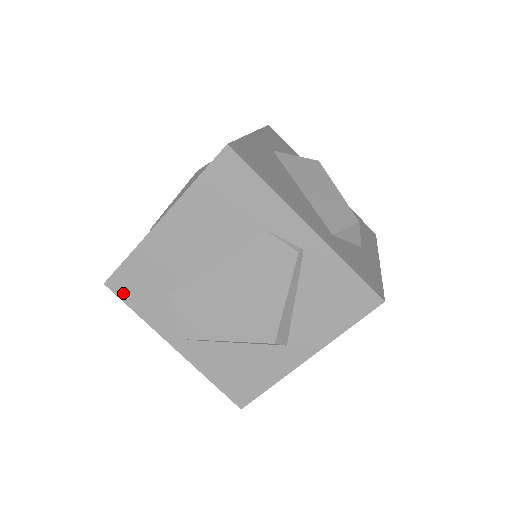
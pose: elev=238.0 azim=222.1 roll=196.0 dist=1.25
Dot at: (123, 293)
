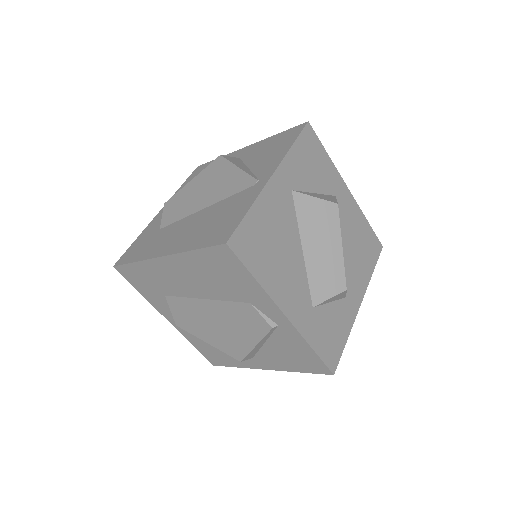
Dot at: (129, 278)
